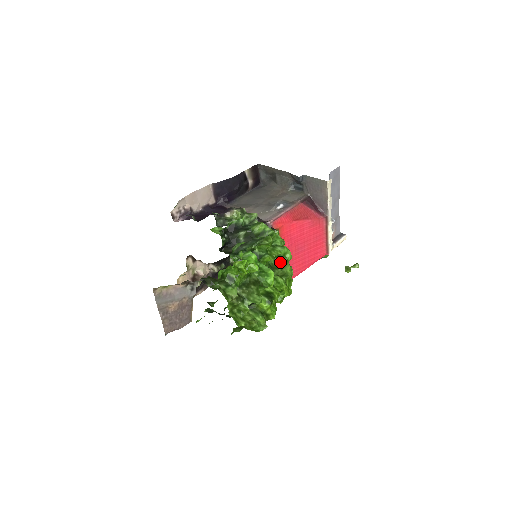
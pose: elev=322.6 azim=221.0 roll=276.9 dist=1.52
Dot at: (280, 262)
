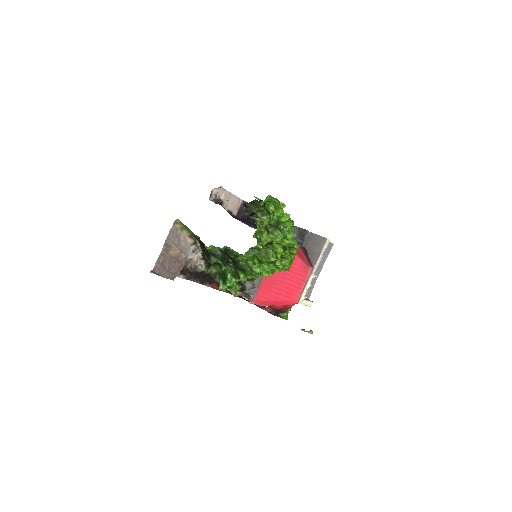
Dot at: (289, 247)
